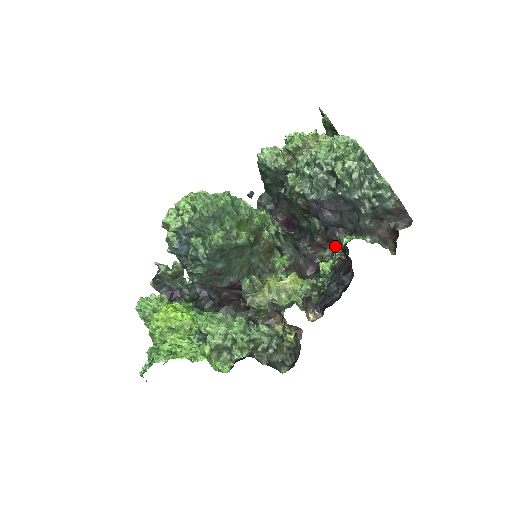
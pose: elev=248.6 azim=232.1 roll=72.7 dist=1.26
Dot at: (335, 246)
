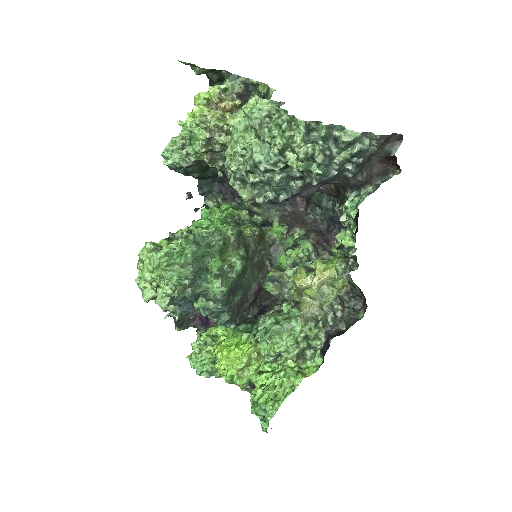
Dot at: occluded
